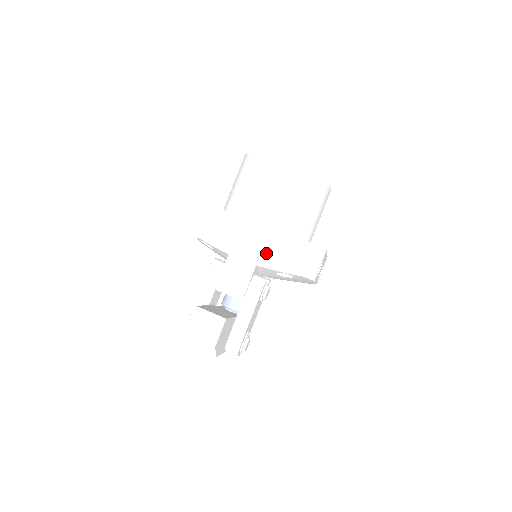
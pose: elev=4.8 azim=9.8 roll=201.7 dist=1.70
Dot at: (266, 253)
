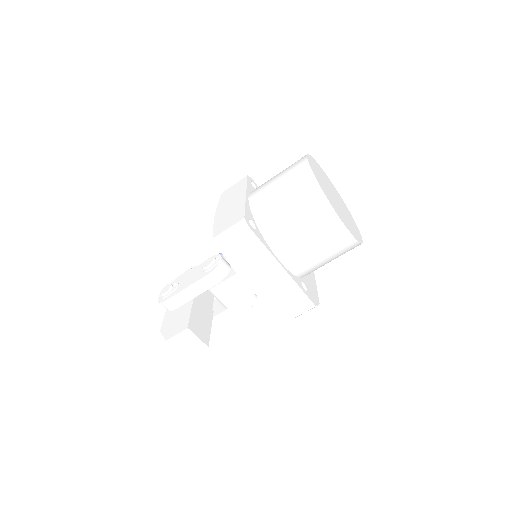
Dot at: (270, 290)
